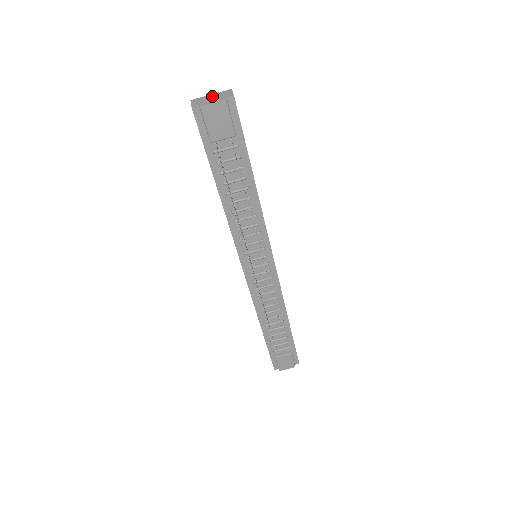
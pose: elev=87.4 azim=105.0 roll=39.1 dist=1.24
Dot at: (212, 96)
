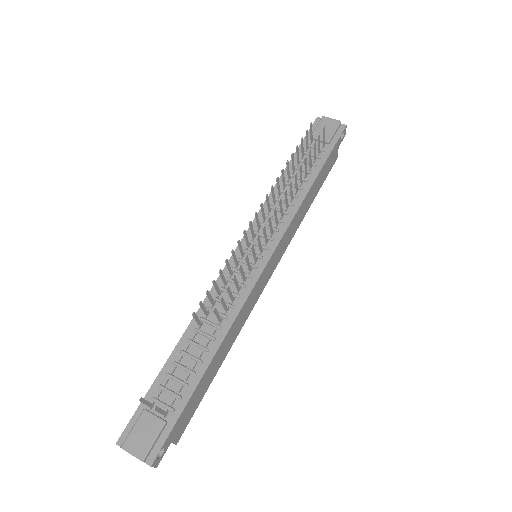
Dot at: occluded
